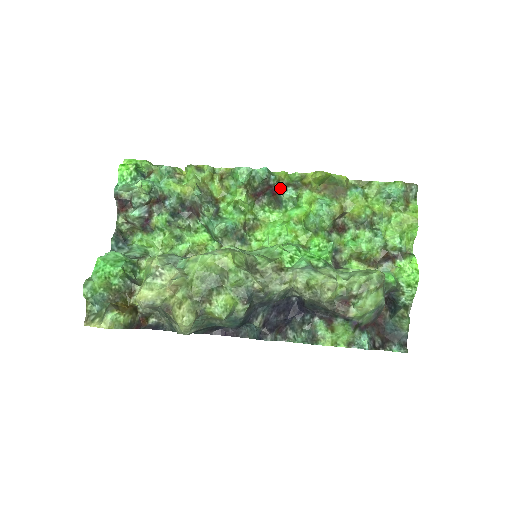
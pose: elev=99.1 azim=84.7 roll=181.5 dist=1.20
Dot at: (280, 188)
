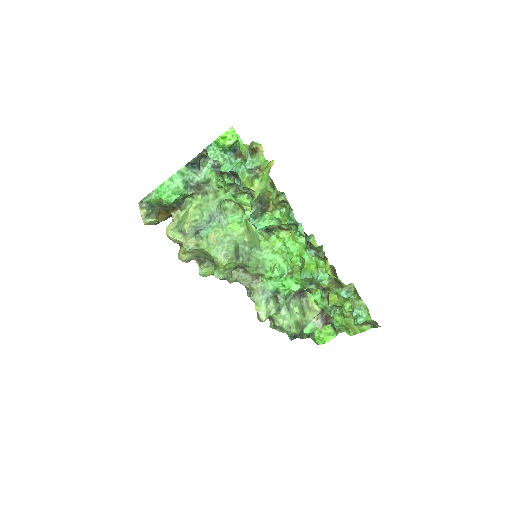
Dot at: (310, 243)
